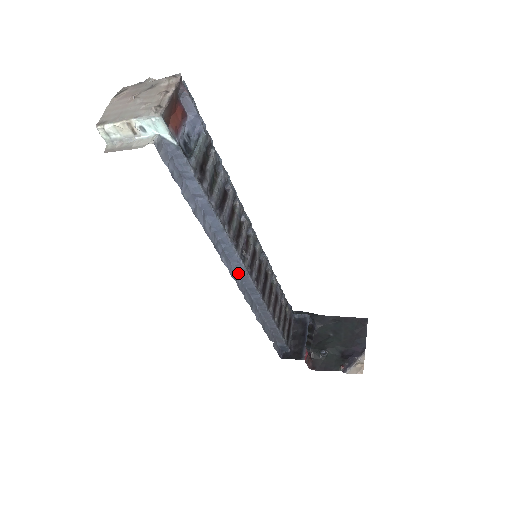
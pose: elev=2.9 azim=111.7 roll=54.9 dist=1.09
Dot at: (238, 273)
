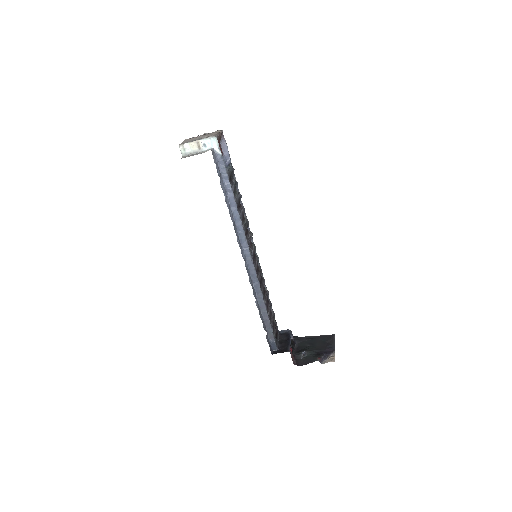
Dot at: (246, 258)
